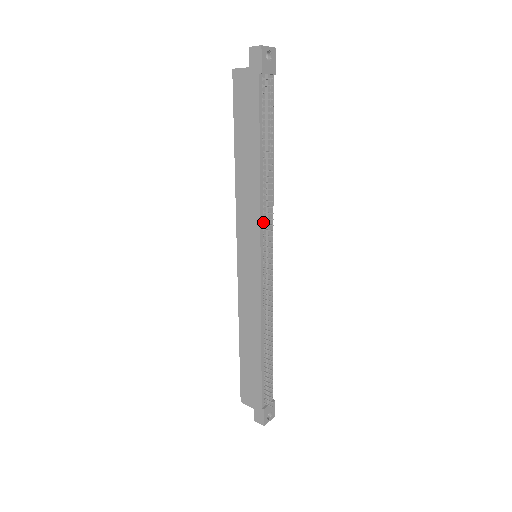
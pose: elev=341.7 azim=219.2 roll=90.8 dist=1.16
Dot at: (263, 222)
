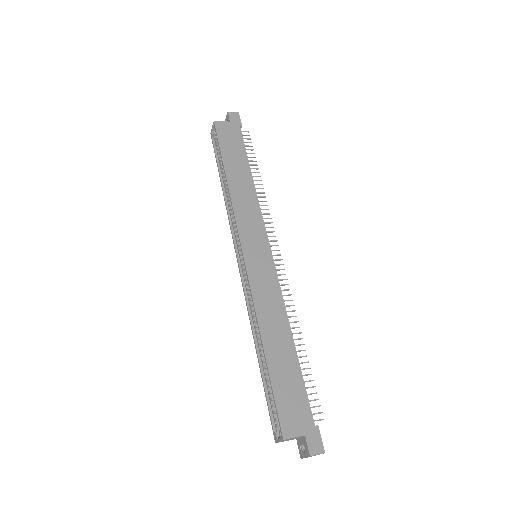
Dot at: (261, 222)
